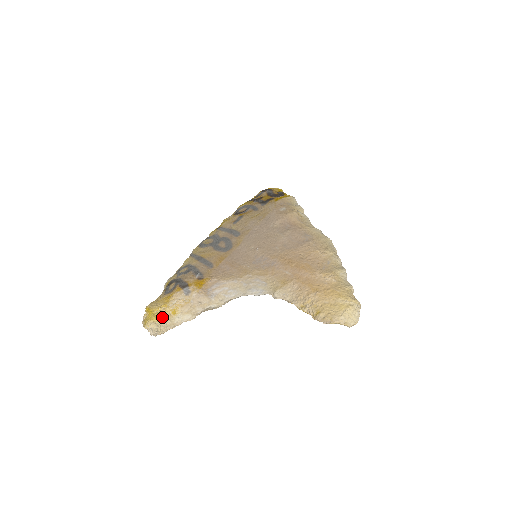
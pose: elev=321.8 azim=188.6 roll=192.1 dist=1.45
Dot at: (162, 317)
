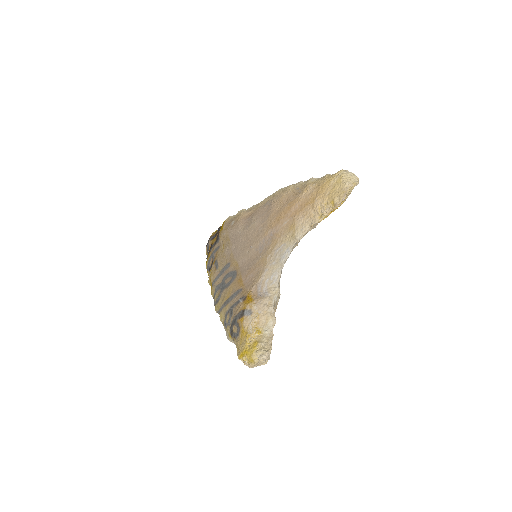
Dot at: (256, 343)
